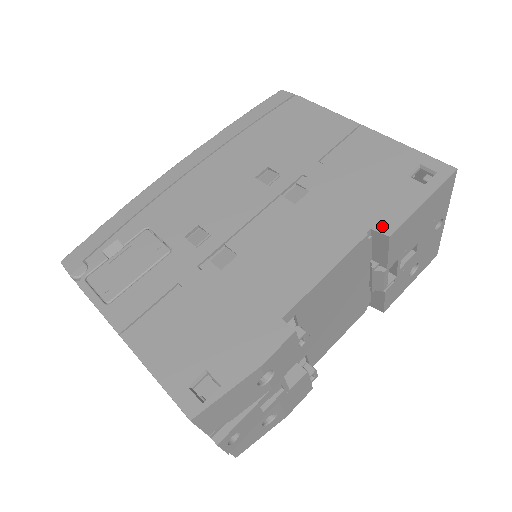
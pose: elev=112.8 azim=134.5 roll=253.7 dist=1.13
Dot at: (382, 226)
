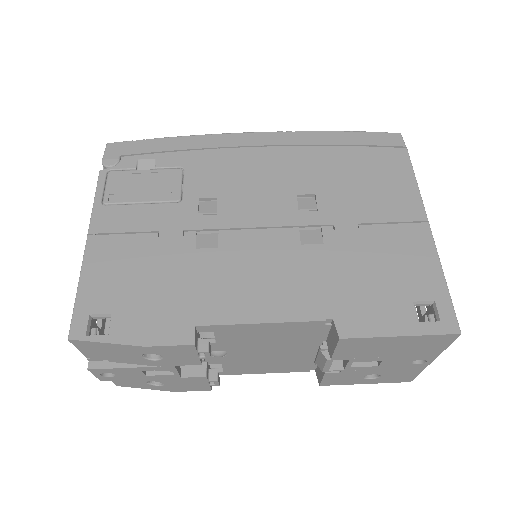
Dot at: (344, 324)
